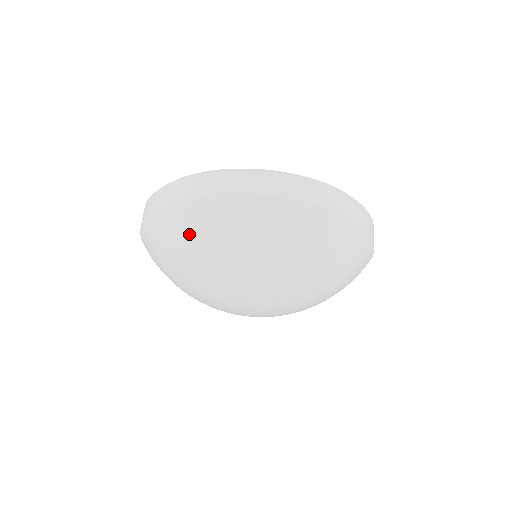
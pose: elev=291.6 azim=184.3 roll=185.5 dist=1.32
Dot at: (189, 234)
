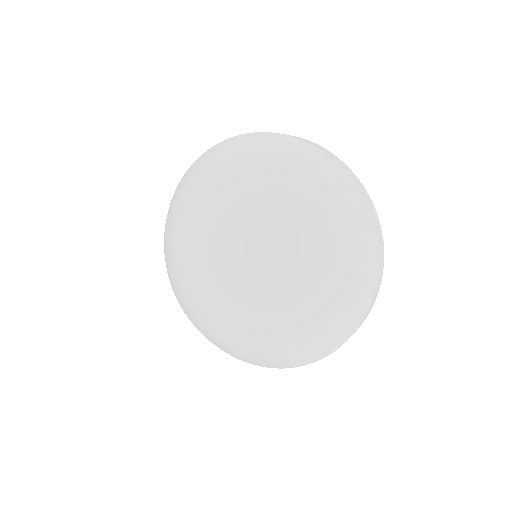
Dot at: (267, 153)
